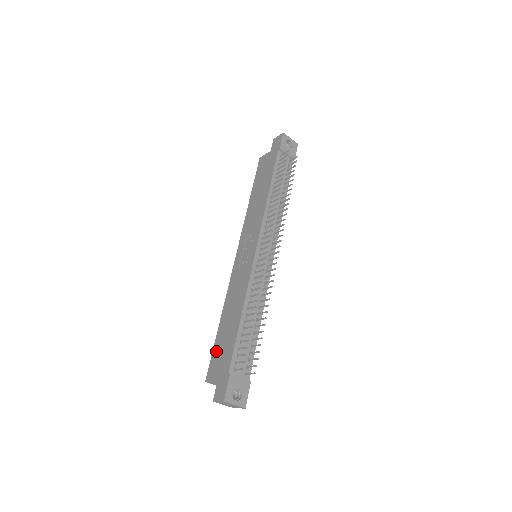
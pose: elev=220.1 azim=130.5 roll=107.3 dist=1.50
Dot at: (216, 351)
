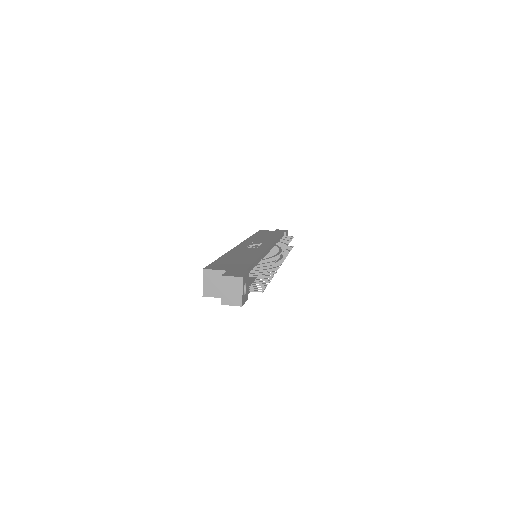
Dot at: (220, 262)
